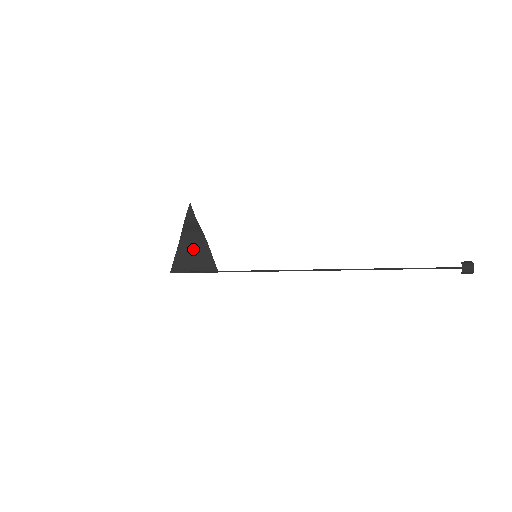
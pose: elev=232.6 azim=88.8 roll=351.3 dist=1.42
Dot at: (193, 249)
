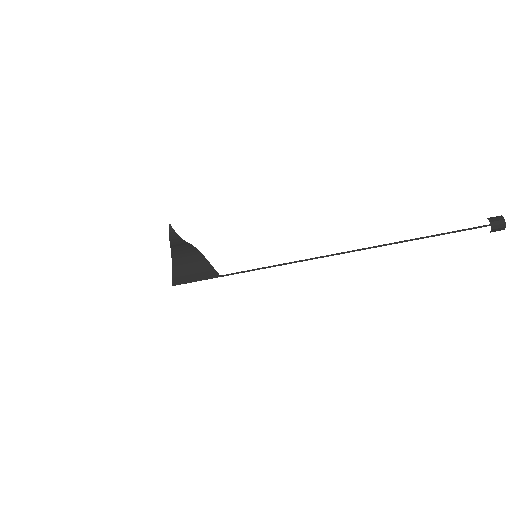
Dot at: (188, 261)
